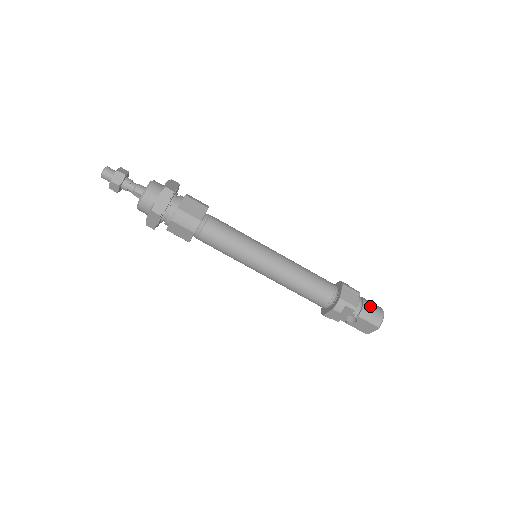
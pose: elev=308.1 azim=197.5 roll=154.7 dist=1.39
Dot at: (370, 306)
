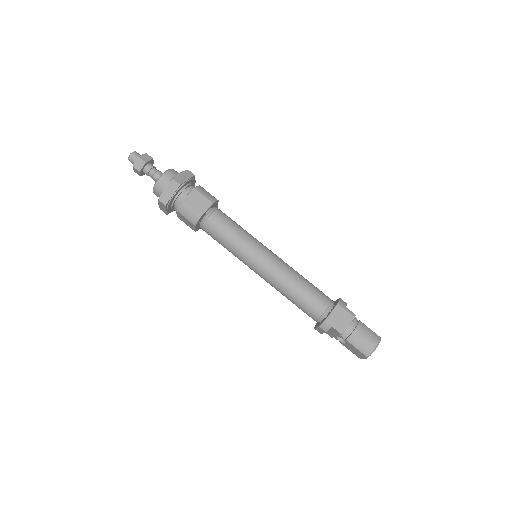
Dot at: (363, 333)
